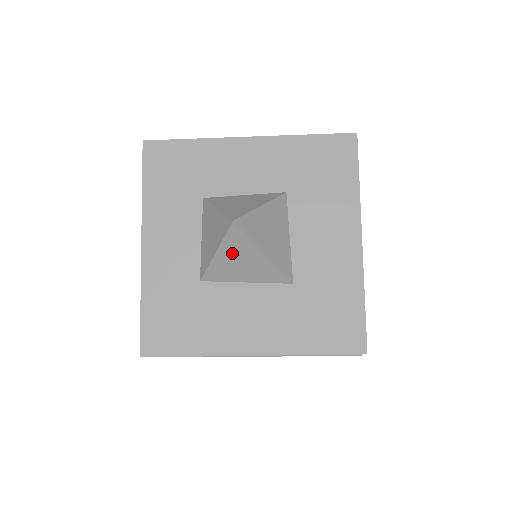
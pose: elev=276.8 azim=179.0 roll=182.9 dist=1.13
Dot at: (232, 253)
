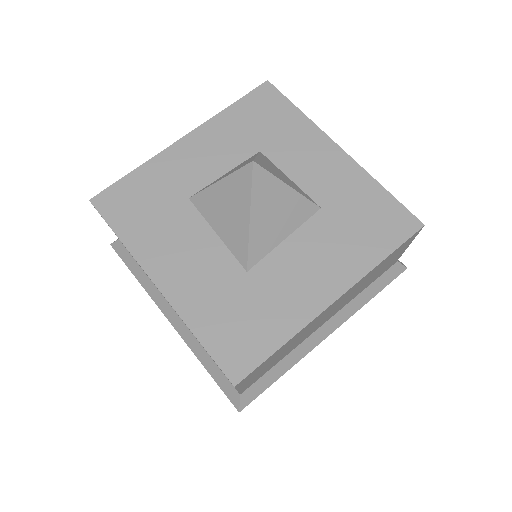
Dot at: (229, 193)
